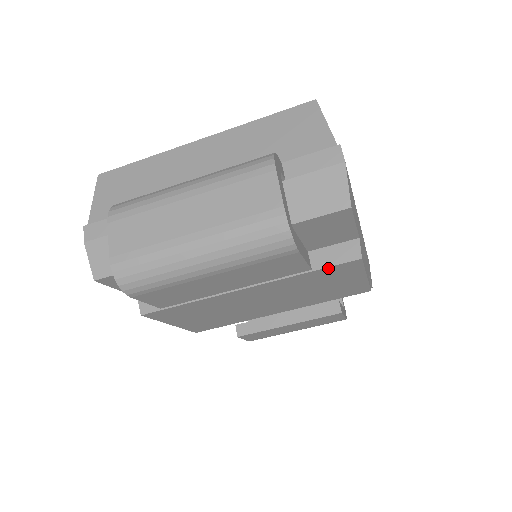
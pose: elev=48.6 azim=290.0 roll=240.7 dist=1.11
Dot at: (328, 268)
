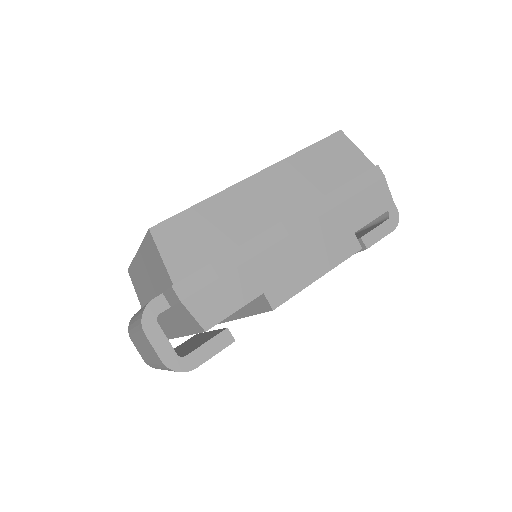
Dot at: occluded
